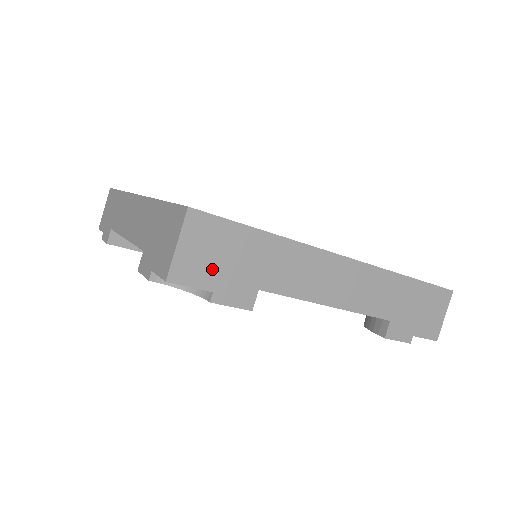
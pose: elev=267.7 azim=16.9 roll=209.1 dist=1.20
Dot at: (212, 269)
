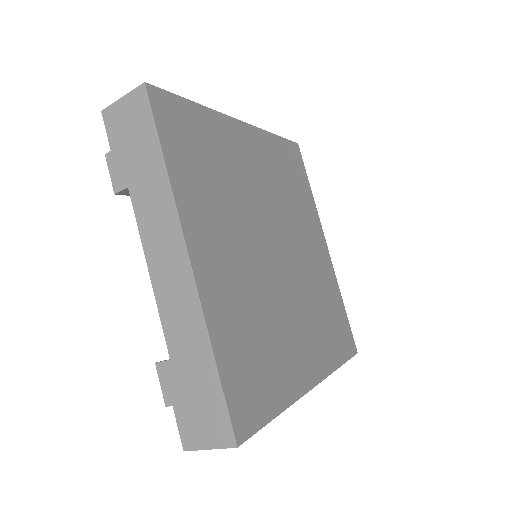
Dot at: occluded
